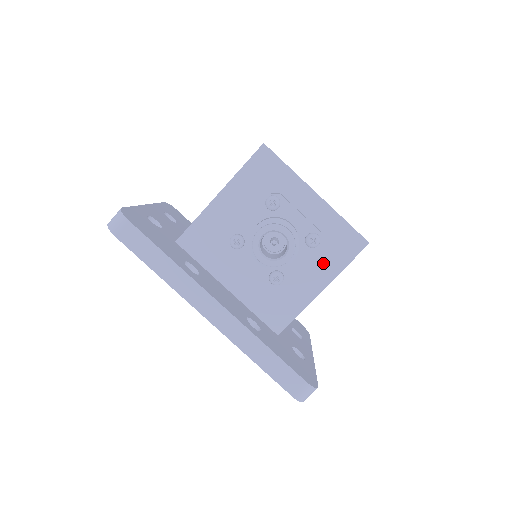
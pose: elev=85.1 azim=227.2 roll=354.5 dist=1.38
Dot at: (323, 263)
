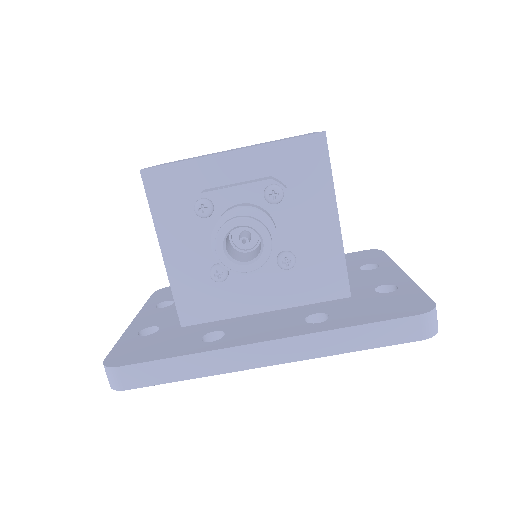
Dot at: (310, 197)
